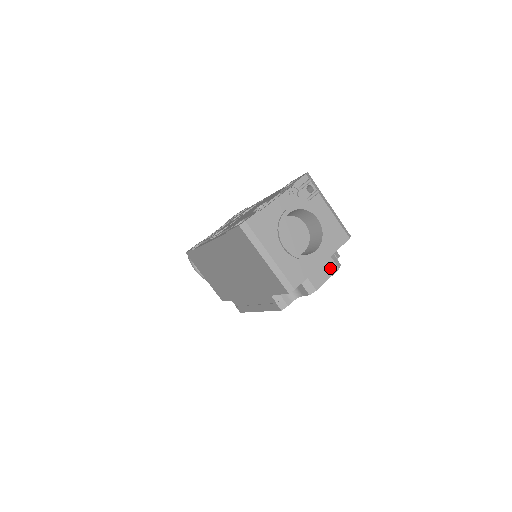
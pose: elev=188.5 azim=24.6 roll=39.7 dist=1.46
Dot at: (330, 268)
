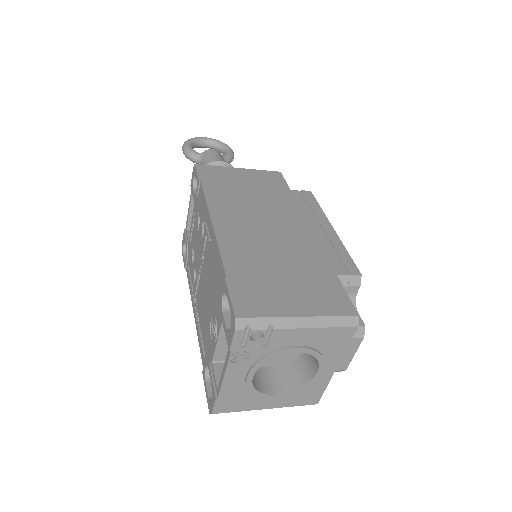
Dot at: (350, 346)
